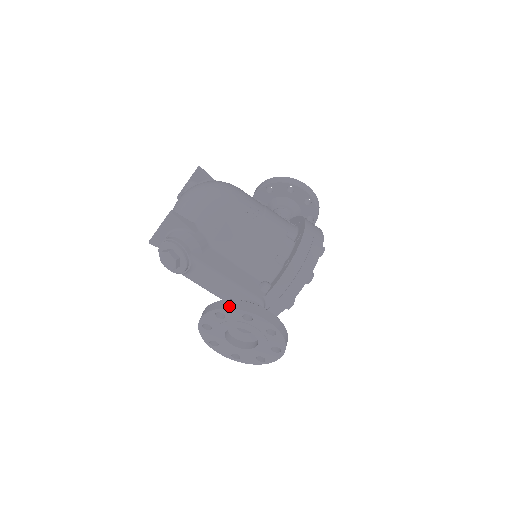
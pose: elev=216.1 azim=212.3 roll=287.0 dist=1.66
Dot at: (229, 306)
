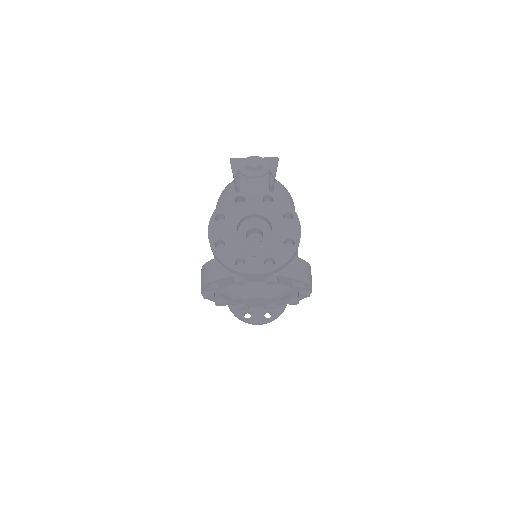
Dot at: (284, 200)
